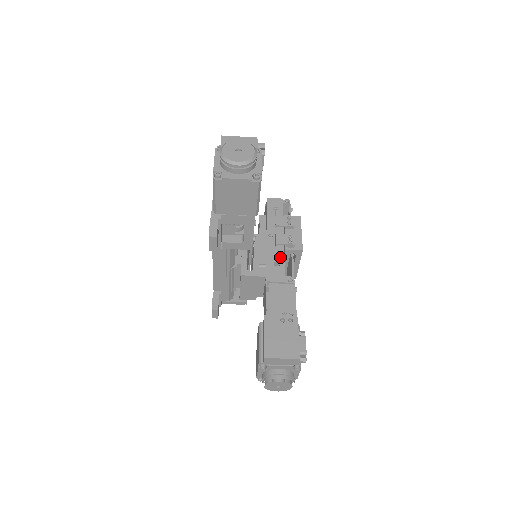
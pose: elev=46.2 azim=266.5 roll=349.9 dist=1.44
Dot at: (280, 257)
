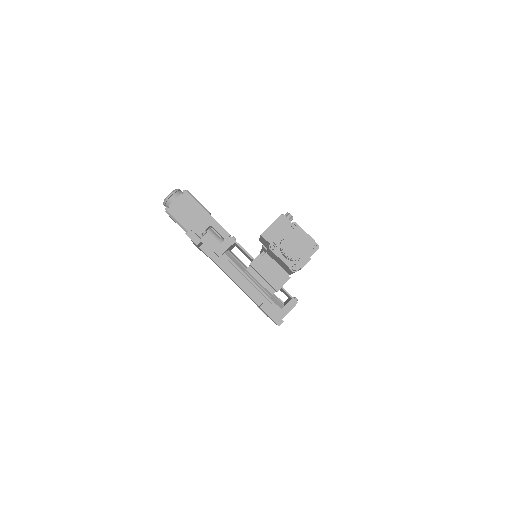
Dot at: occluded
